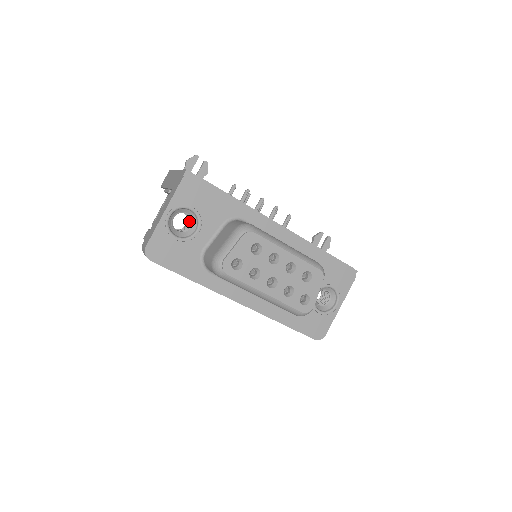
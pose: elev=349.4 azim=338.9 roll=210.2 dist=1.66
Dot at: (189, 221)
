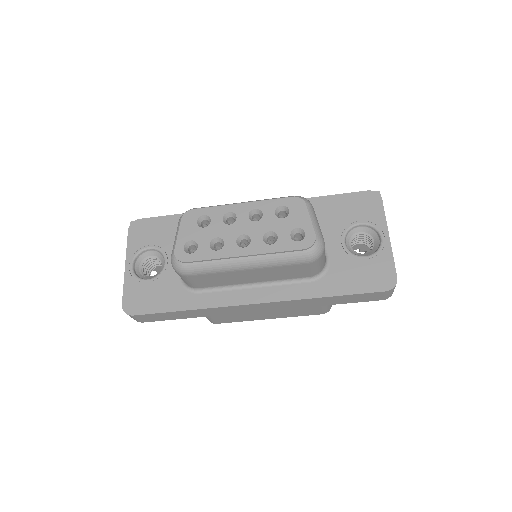
Dot at: occluded
